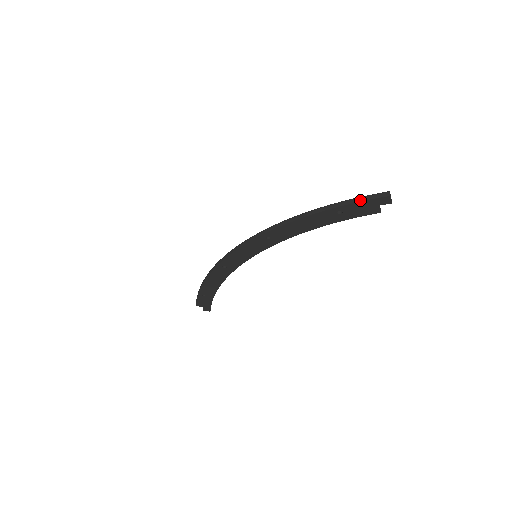
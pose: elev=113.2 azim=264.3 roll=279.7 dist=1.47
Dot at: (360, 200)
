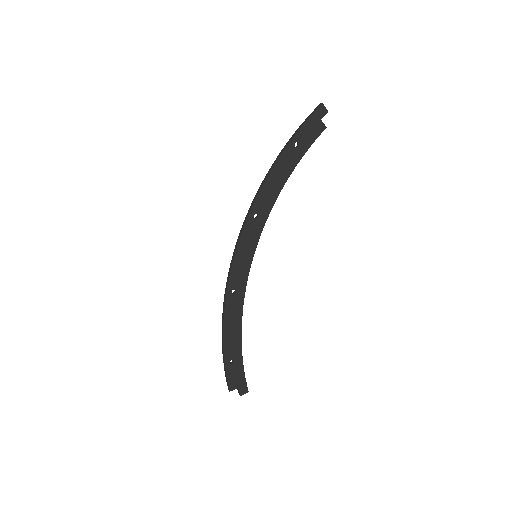
Dot at: (304, 122)
